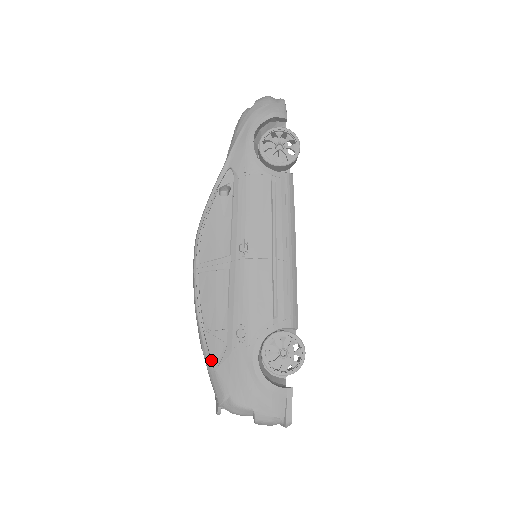
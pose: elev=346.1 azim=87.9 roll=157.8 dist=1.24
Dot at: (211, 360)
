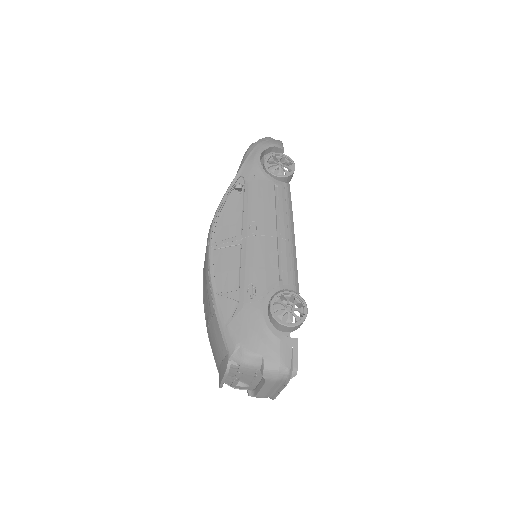
Dot at: (223, 317)
